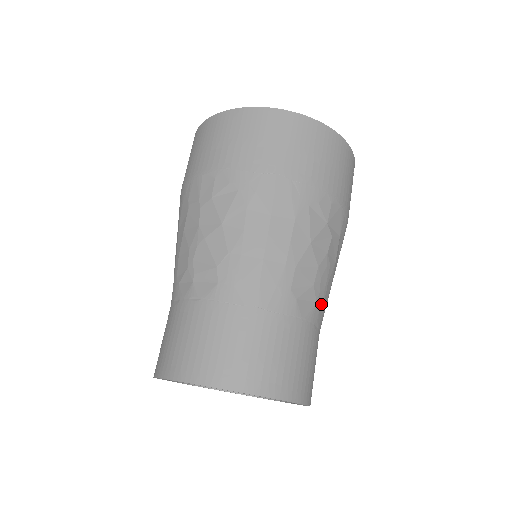
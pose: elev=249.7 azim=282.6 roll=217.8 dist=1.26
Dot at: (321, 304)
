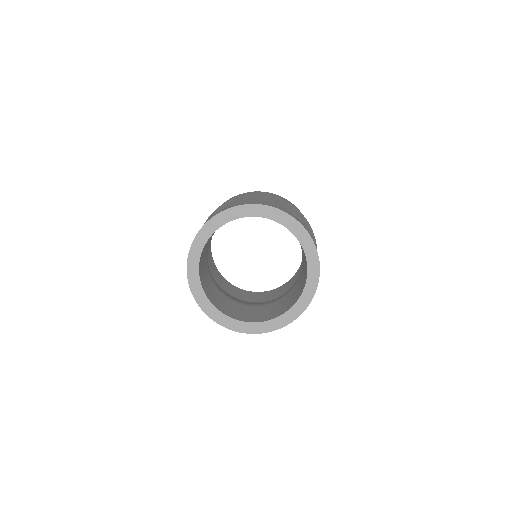
Dot at: (306, 228)
